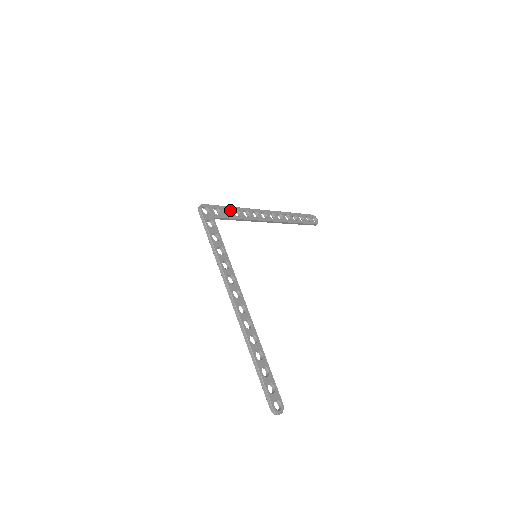
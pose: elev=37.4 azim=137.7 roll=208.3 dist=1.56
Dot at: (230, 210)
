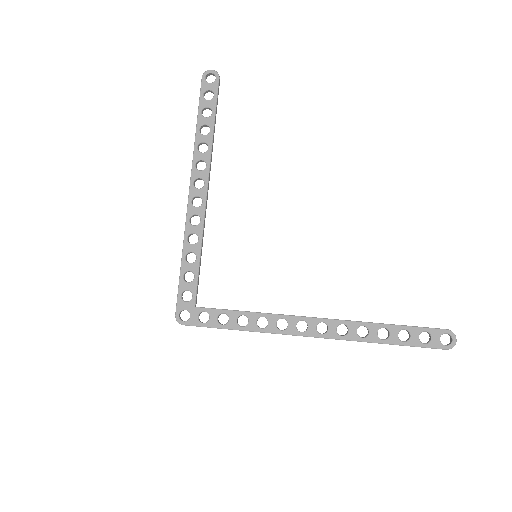
Dot at: (186, 269)
